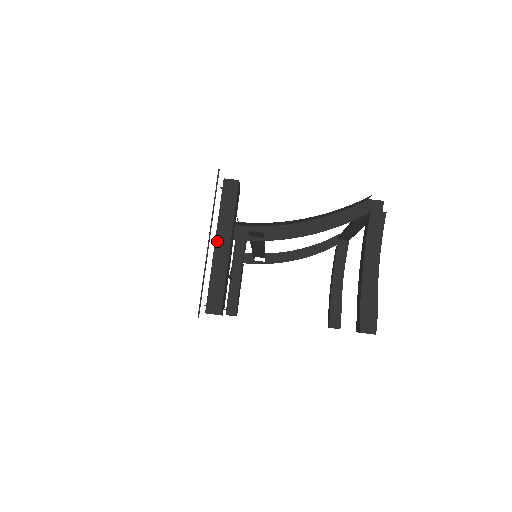
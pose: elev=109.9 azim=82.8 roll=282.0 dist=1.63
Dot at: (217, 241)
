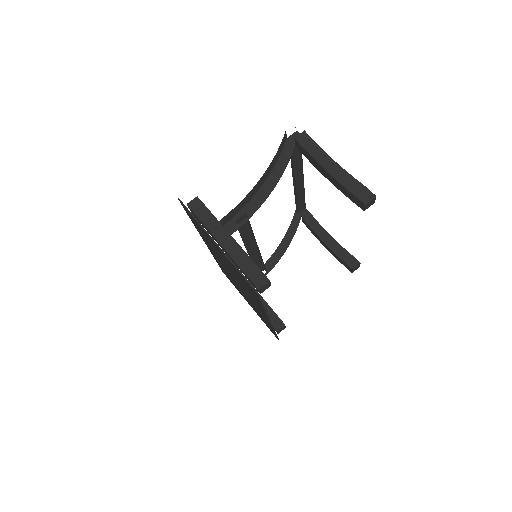
Dot at: (220, 241)
